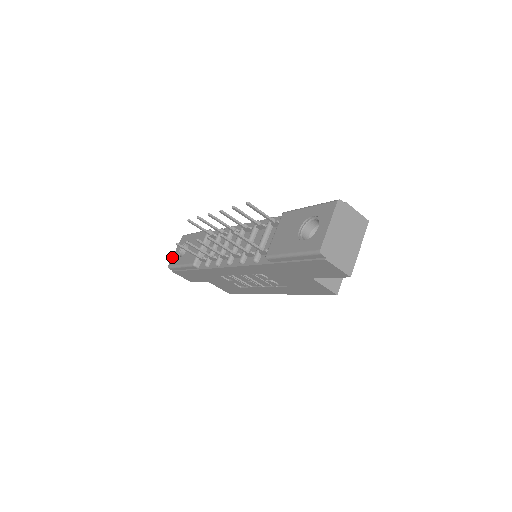
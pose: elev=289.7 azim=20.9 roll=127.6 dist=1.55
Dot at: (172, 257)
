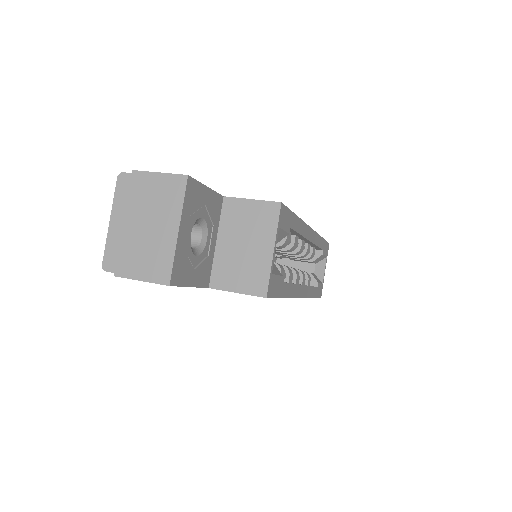
Dot at: occluded
